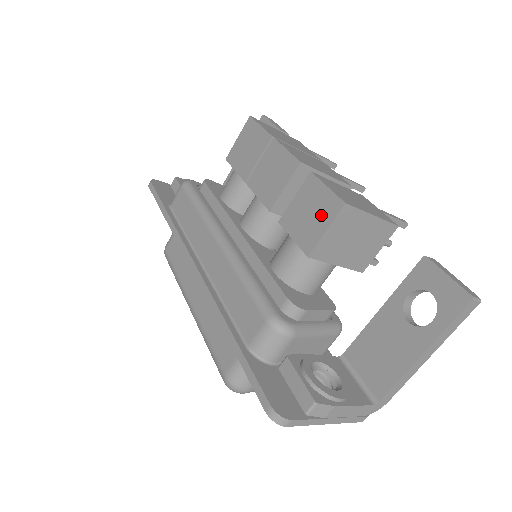
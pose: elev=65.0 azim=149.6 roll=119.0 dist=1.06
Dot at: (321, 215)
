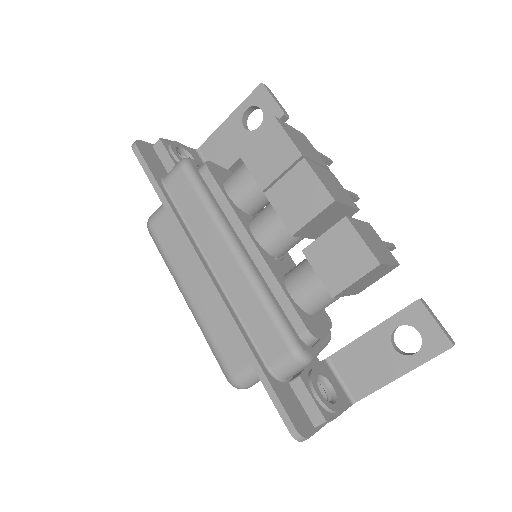
Dot at: (352, 265)
